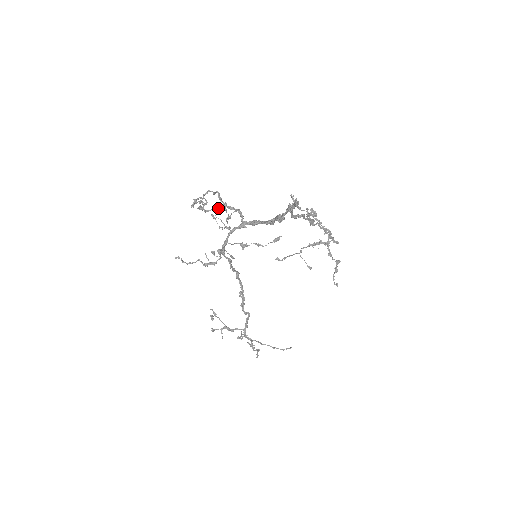
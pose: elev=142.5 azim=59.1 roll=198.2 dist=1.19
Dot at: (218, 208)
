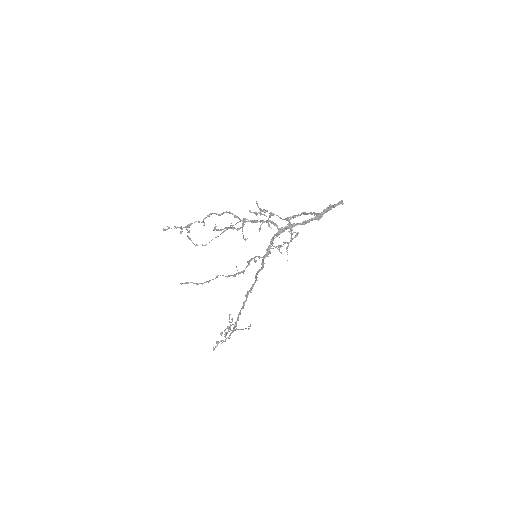
Dot at: (244, 224)
